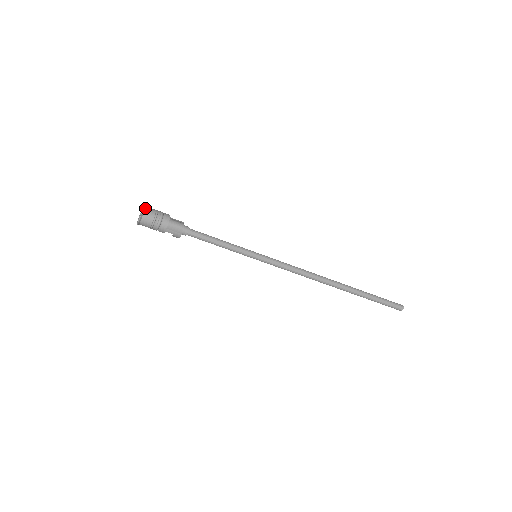
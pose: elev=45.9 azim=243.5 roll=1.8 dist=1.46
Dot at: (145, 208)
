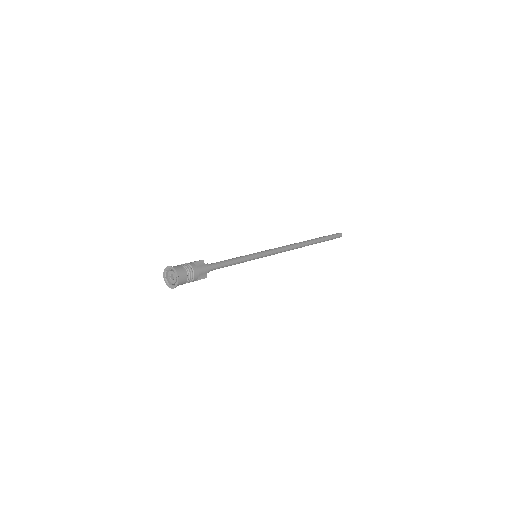
Dot at: (178, 276)
